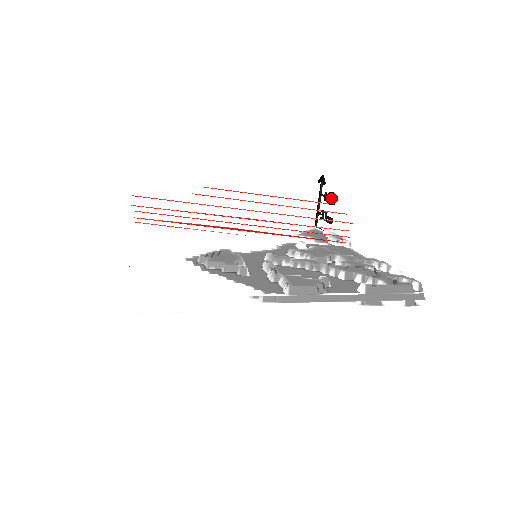
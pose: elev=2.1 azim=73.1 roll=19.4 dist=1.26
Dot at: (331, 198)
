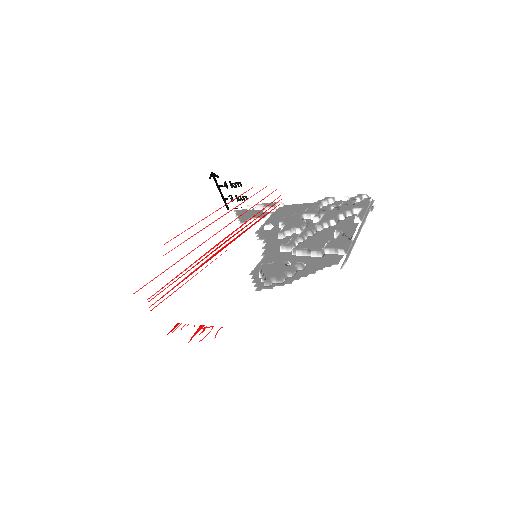
Dot at: occluded
